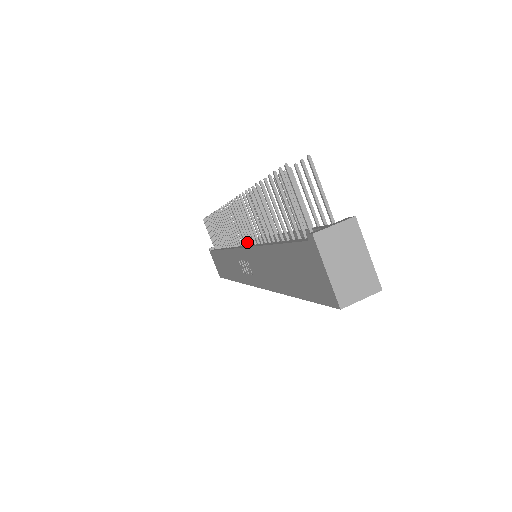
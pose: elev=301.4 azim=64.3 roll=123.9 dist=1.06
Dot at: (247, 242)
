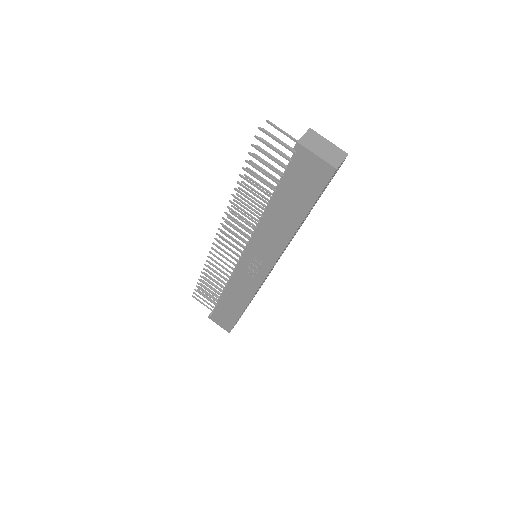
Dot at: (247, 243)
